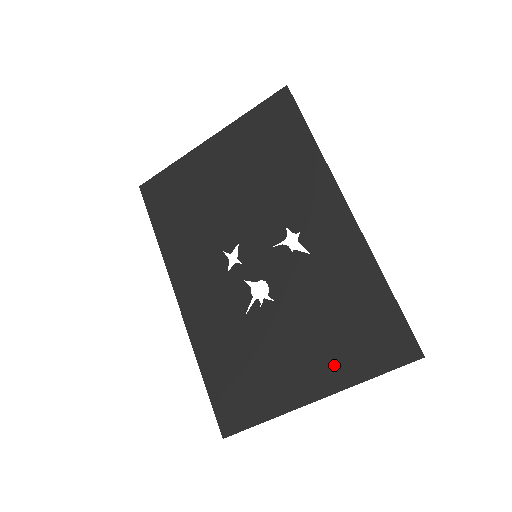
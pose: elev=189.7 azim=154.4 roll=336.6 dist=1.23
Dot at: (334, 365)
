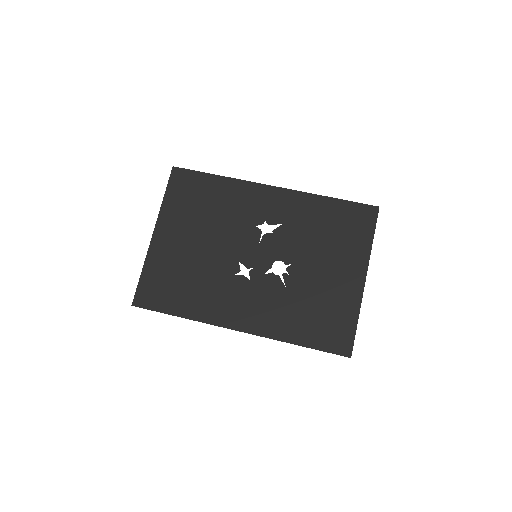
Dot at: (353, 255)
